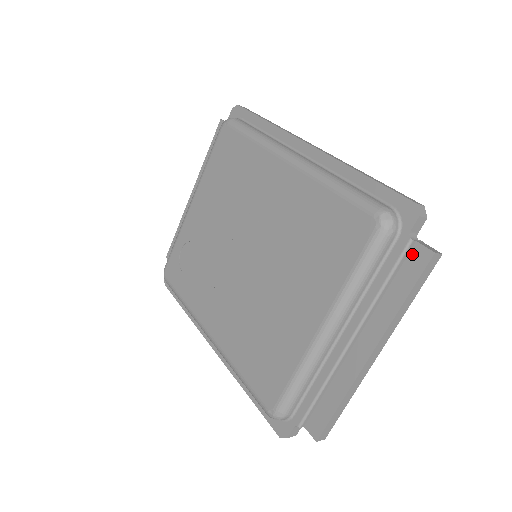
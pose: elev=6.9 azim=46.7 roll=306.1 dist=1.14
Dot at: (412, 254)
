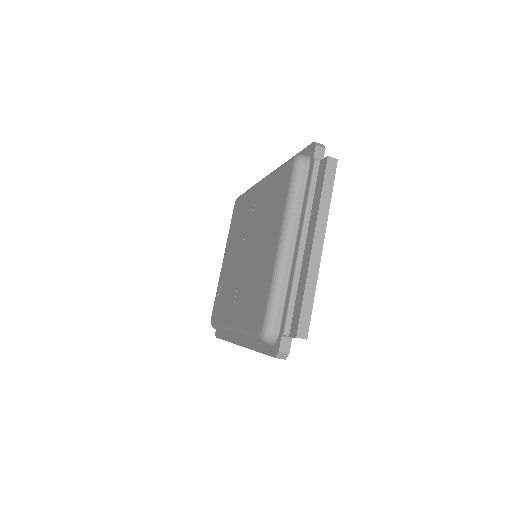
Dot at: (320, 168)
